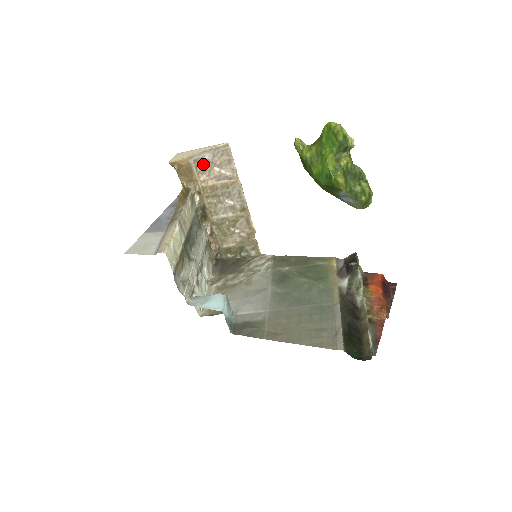
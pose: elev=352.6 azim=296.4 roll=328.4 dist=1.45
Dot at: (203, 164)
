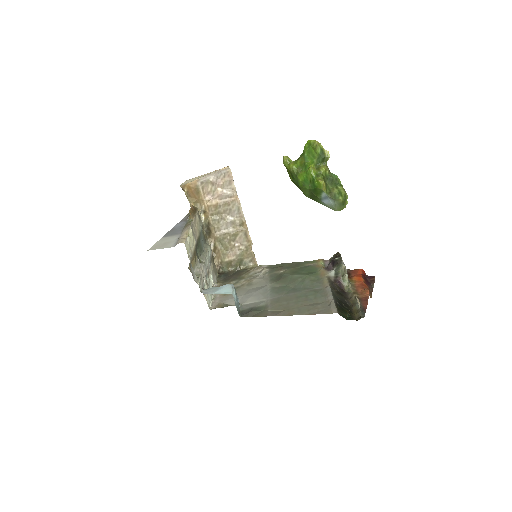
Dot at: (208, 185)
